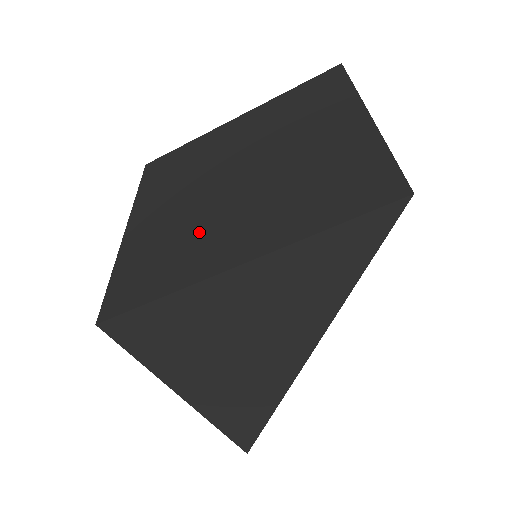
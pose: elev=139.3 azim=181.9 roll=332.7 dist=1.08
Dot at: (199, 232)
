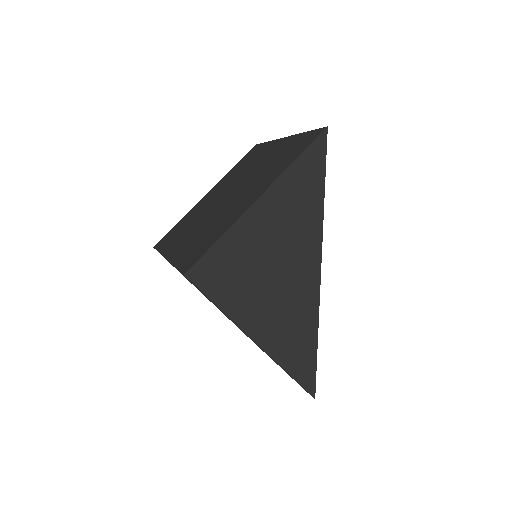
Dot at: (223, 216)
